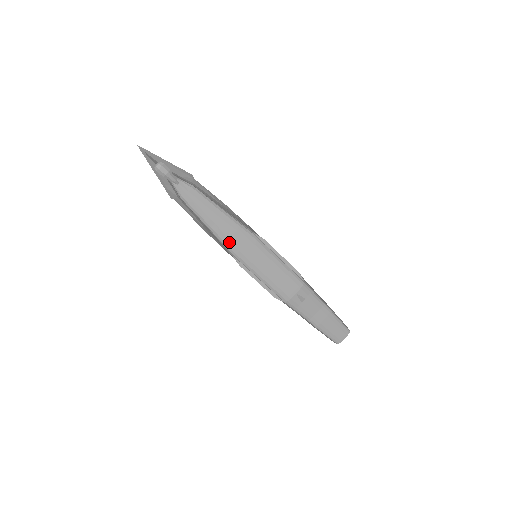
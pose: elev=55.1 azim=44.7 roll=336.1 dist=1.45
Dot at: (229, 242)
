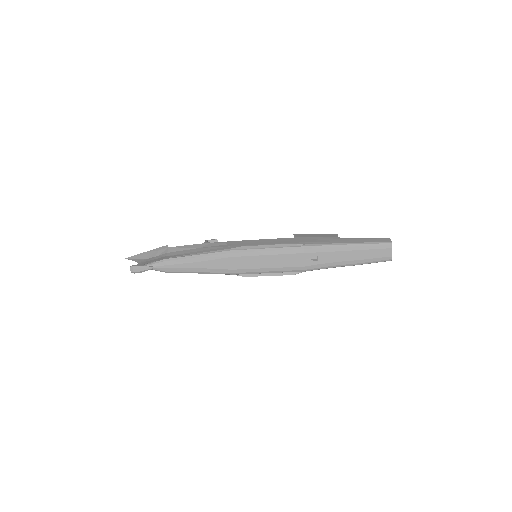
Dot at: (220, 270)
